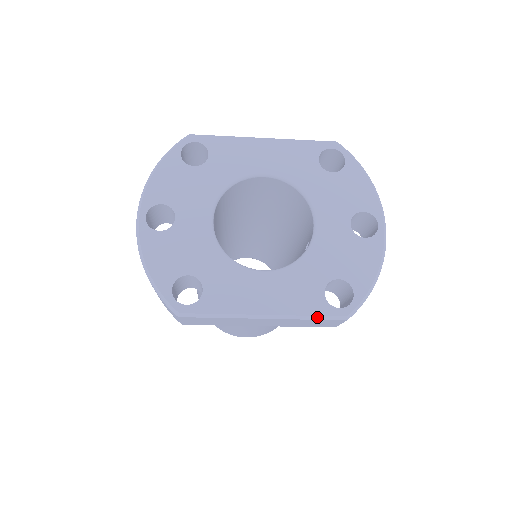
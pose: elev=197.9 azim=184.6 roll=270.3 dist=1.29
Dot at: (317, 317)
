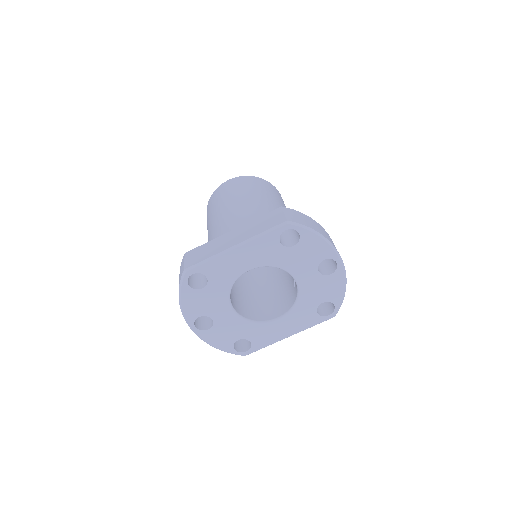
Dot at: occluded
